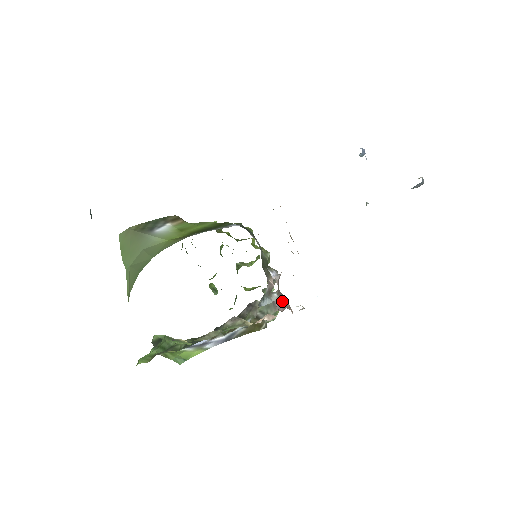
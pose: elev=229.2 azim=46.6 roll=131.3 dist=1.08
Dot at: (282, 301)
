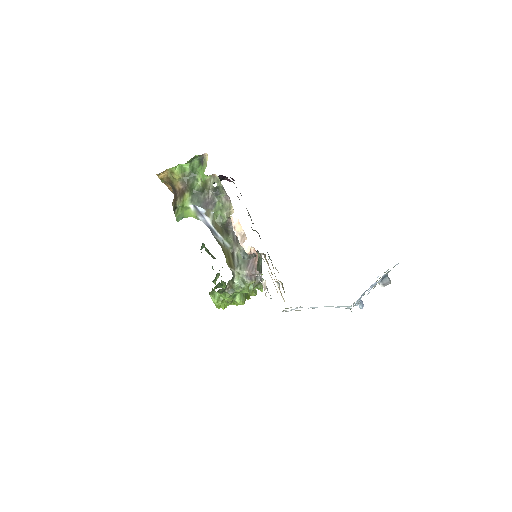
Dot at: (255, 260)
